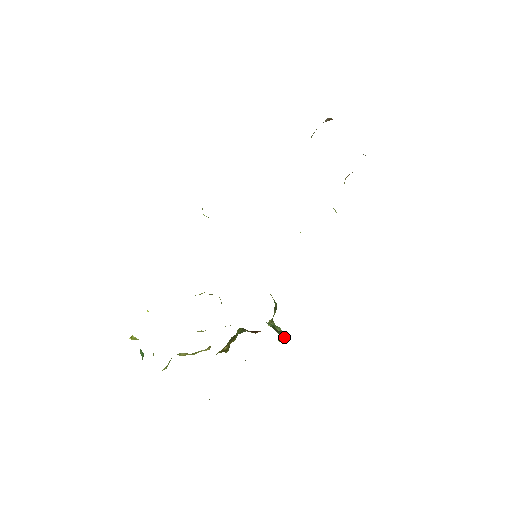
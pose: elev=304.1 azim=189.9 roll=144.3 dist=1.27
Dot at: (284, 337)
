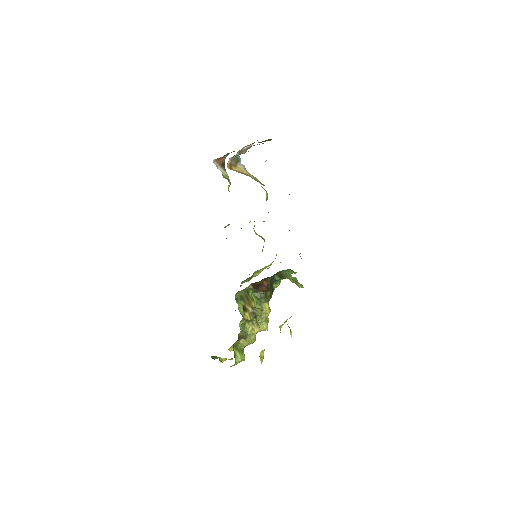
Dot at: (287, 275)
